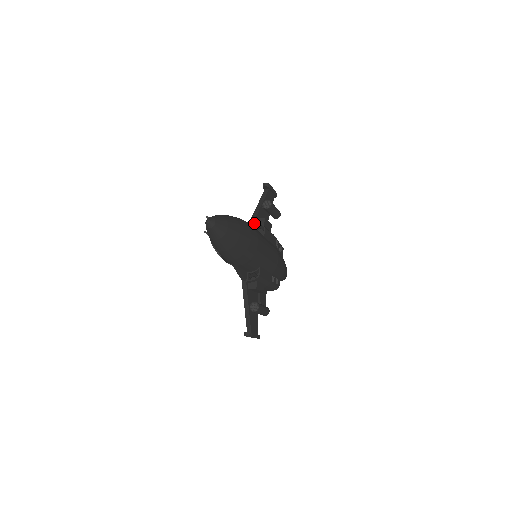
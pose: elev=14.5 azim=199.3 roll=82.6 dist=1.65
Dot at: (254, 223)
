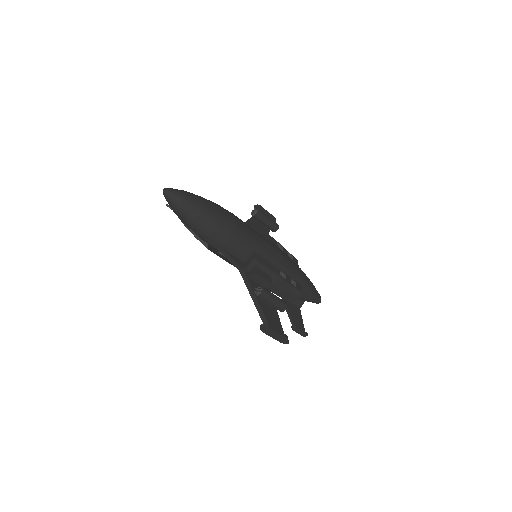
Dot at: occluded
